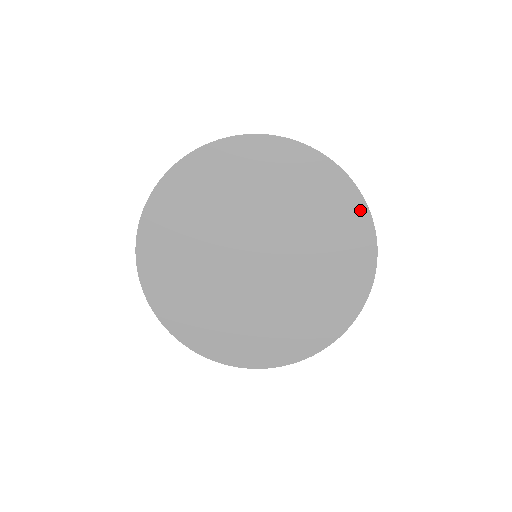
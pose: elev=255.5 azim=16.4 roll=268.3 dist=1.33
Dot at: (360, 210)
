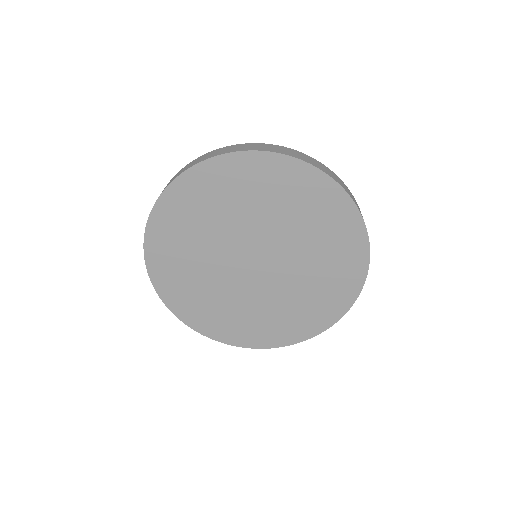
Dot at: (358, 281)
